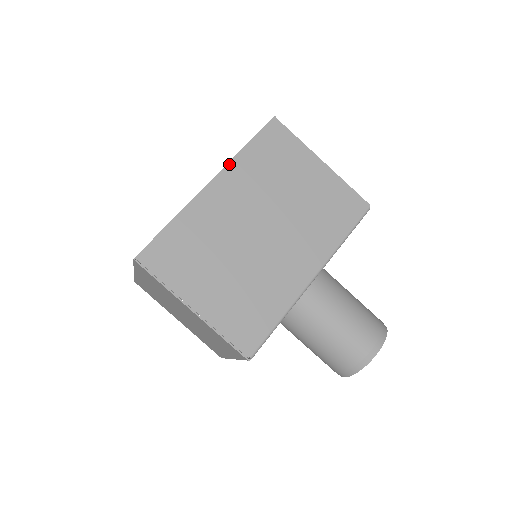
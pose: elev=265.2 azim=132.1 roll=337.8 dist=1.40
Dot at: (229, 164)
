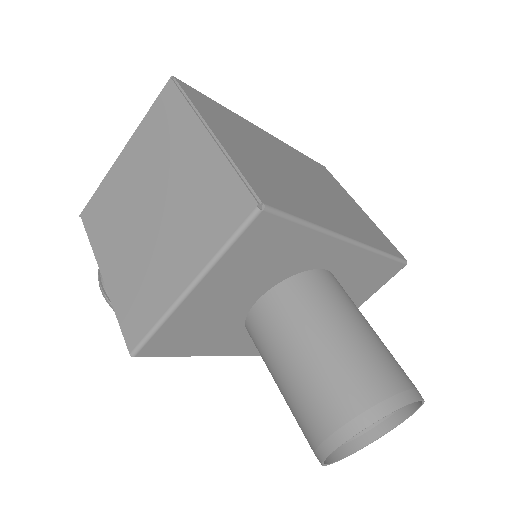
Dot at: occluded
